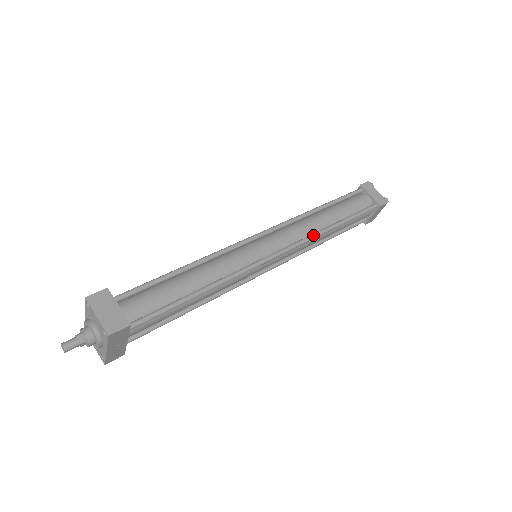
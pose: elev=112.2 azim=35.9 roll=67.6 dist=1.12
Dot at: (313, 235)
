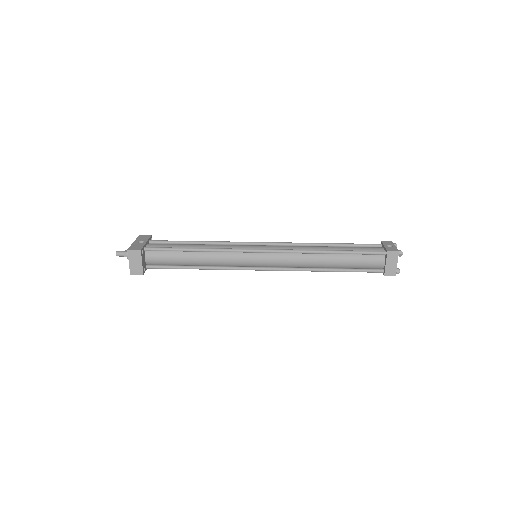
Dot at: (302, 270)
